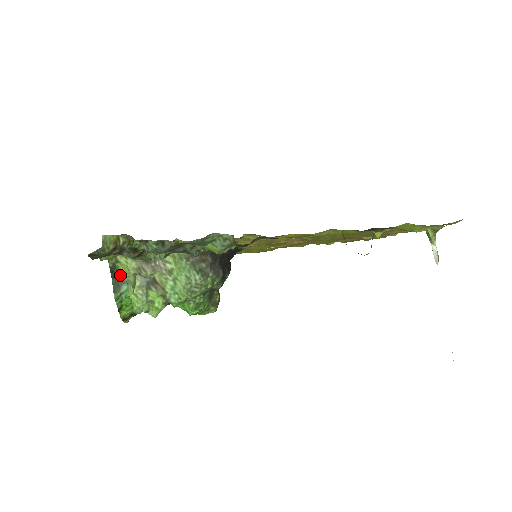
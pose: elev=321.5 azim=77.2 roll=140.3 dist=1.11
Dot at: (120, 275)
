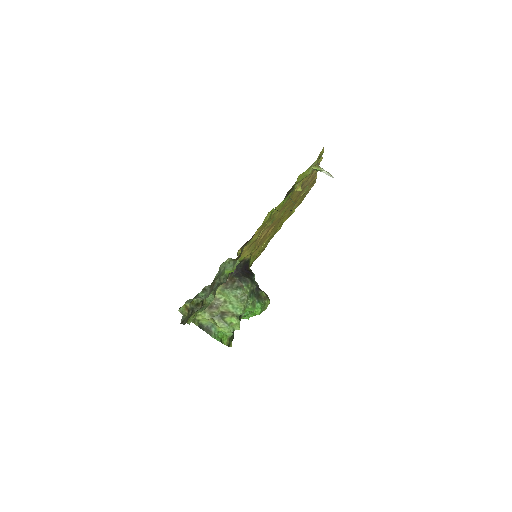
Dot at: (206, 326)
